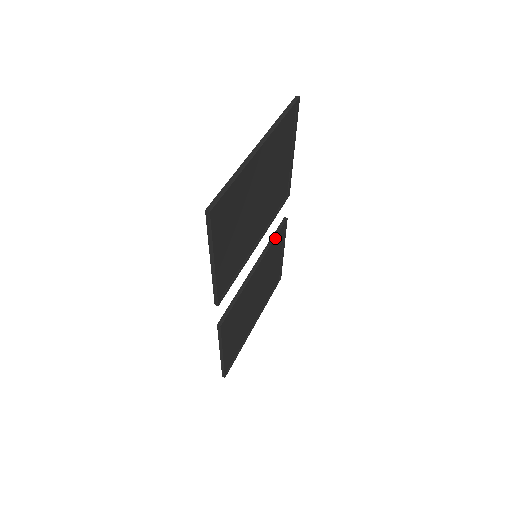
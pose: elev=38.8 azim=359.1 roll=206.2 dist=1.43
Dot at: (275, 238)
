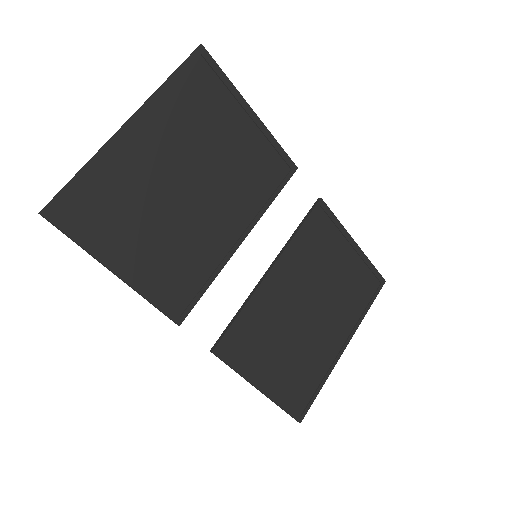
Dot at: (301, 228)
